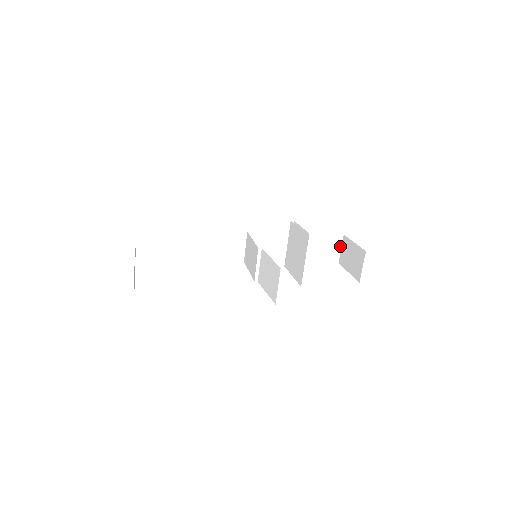
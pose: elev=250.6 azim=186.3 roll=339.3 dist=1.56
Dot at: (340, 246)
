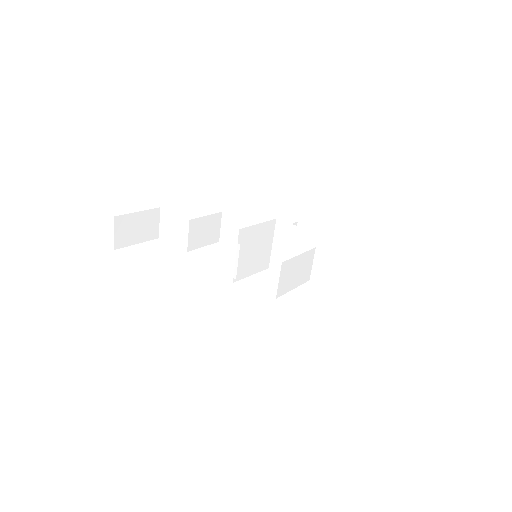
Dot at: (375, 286)
